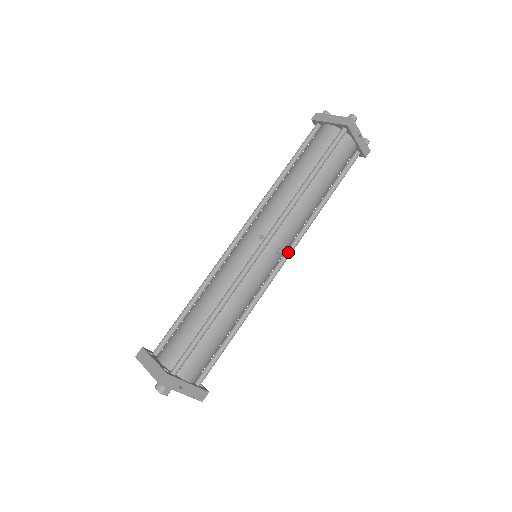
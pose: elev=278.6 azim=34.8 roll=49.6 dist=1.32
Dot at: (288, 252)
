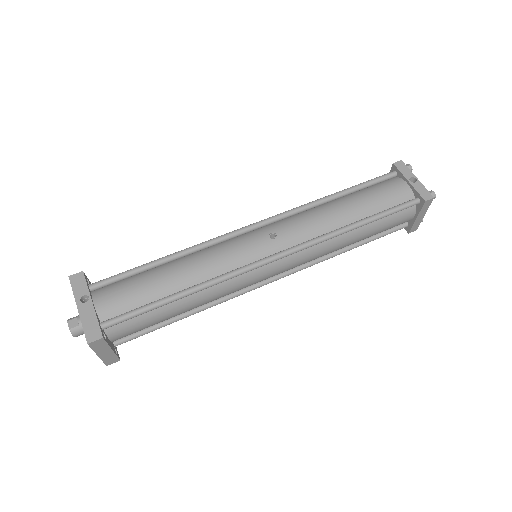
Dot at: (287, 249)
